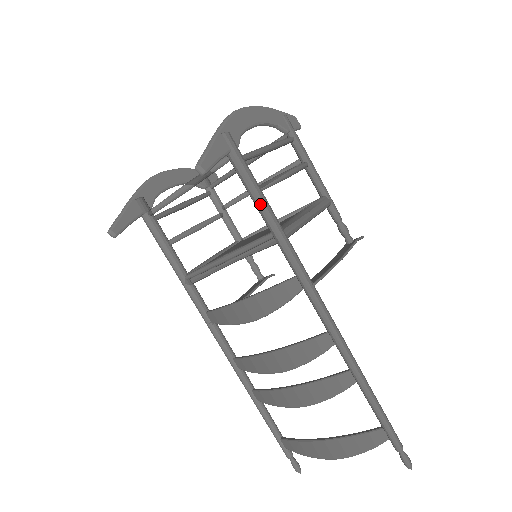
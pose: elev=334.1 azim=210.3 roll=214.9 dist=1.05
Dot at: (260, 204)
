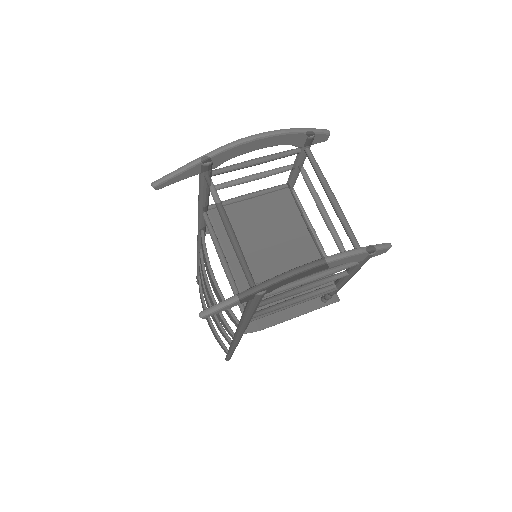
Dot at: (246, 314)
